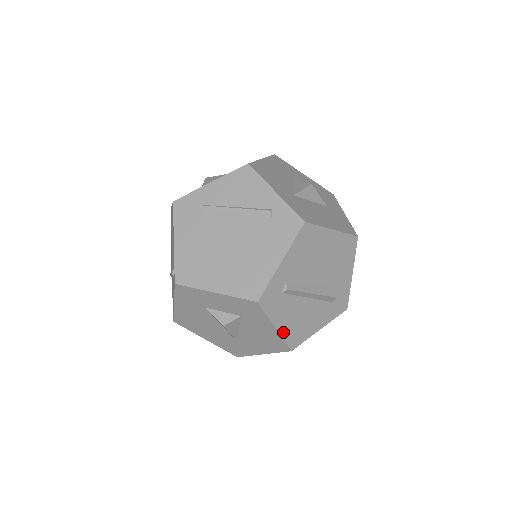
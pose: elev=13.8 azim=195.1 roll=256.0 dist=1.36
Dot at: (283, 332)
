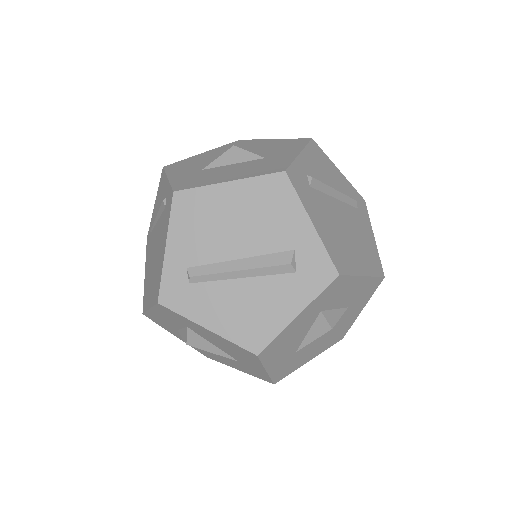
Dot at: (224, 332)
